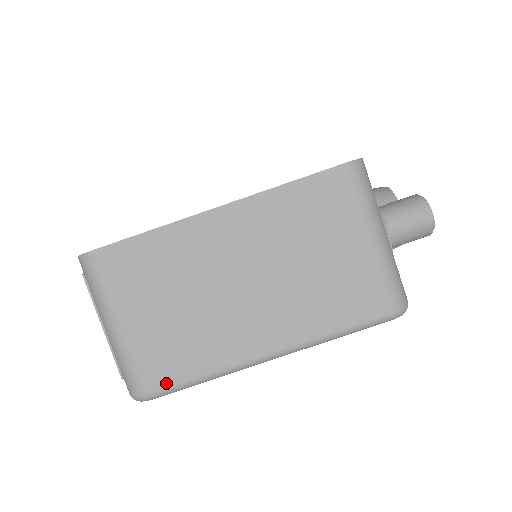
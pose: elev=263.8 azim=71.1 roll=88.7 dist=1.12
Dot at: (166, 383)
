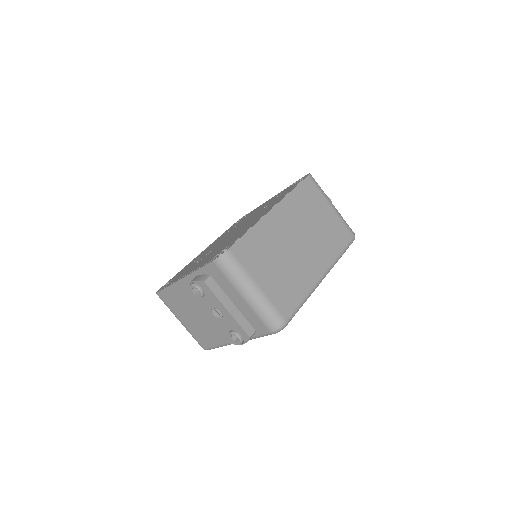
Dot at: (292, 309)
